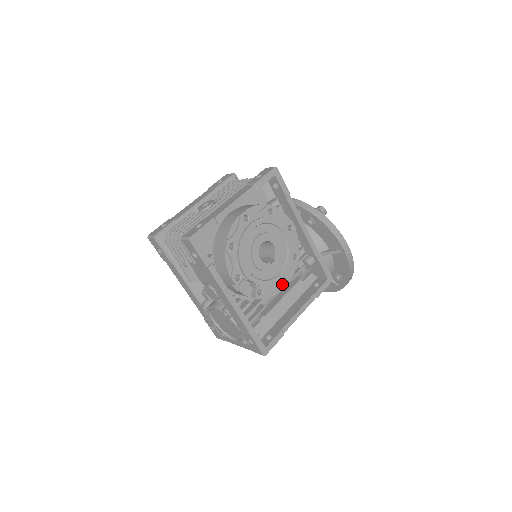
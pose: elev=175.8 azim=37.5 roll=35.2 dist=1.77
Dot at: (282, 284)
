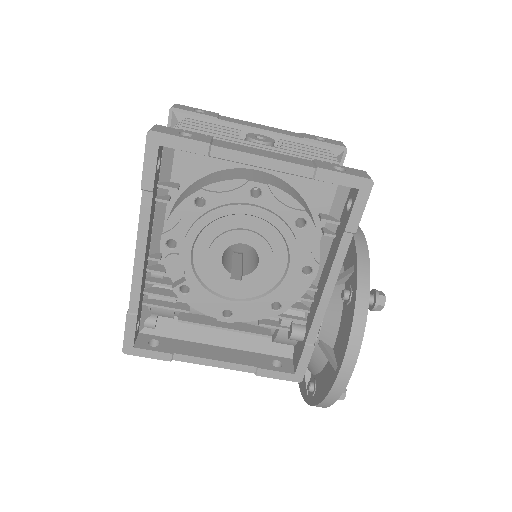
Dot at: (227, 314)
